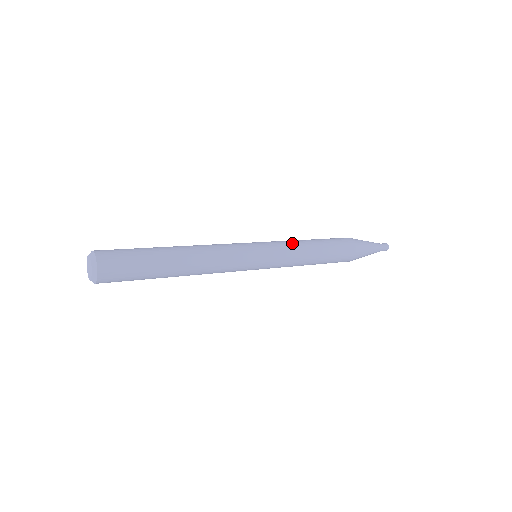
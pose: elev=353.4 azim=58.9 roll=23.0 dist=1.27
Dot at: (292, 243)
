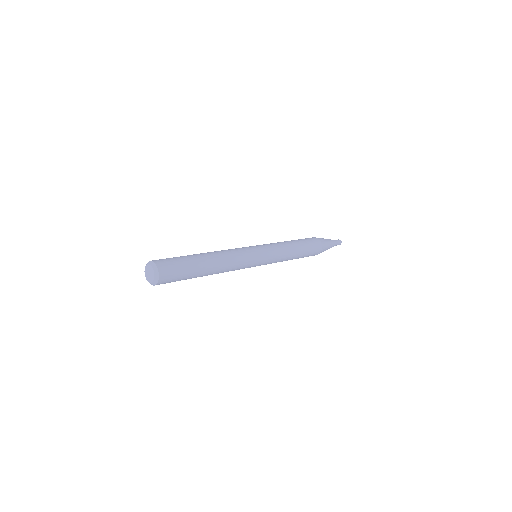
Dot at: (280, 244)
